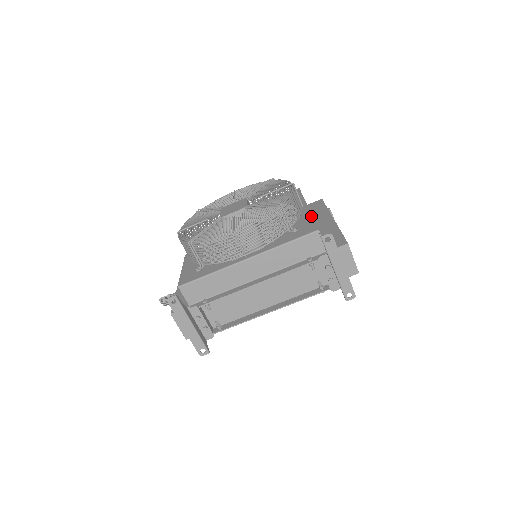
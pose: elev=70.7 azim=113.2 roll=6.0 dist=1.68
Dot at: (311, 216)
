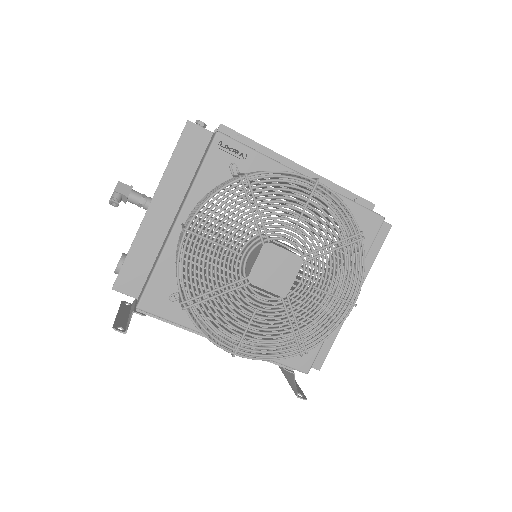
Dot at: occluded
